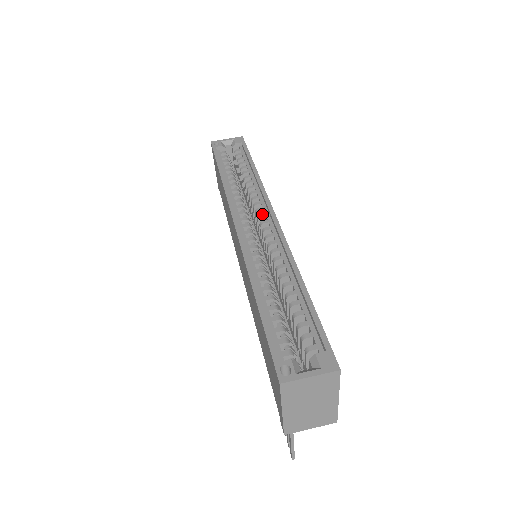
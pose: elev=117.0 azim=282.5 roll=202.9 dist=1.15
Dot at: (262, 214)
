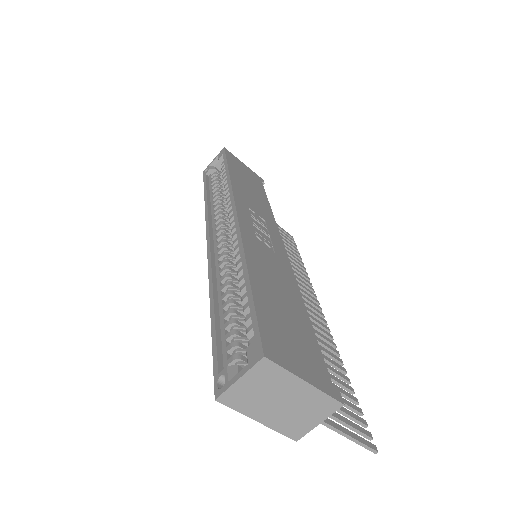
Dot at: (231, 216)
